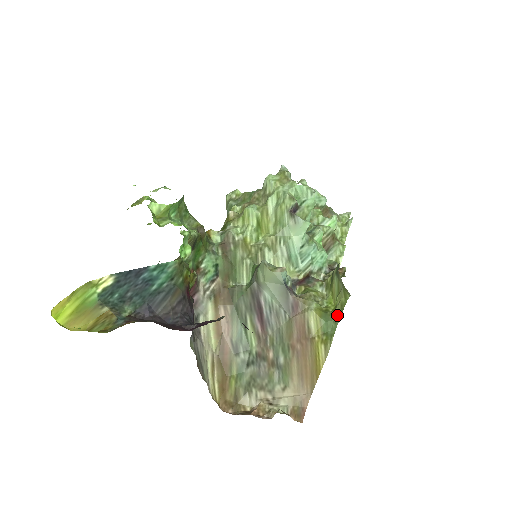
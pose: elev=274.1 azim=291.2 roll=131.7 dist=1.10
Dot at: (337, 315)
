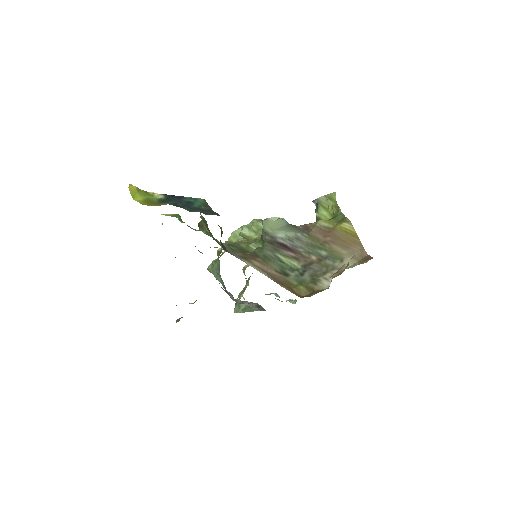
Dot at: (337, 212)
